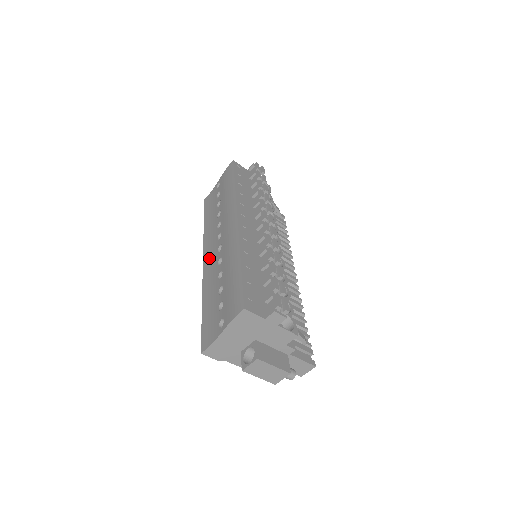
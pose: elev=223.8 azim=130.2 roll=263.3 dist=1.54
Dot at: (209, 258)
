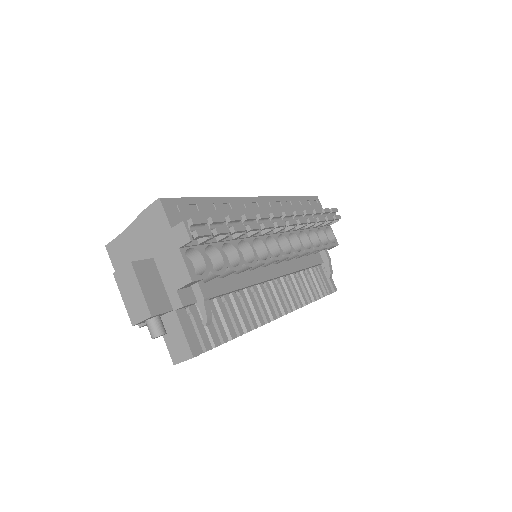
Dot at: occluded
